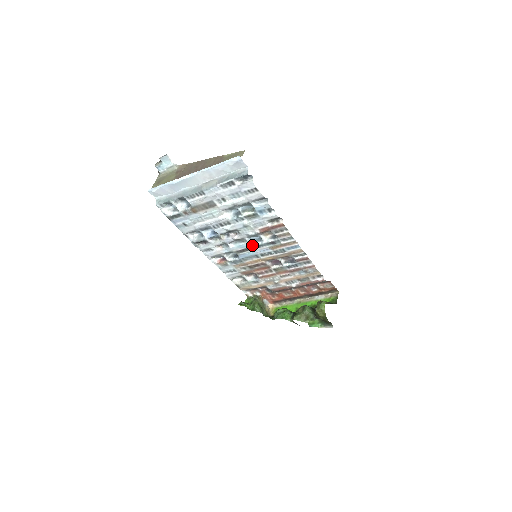
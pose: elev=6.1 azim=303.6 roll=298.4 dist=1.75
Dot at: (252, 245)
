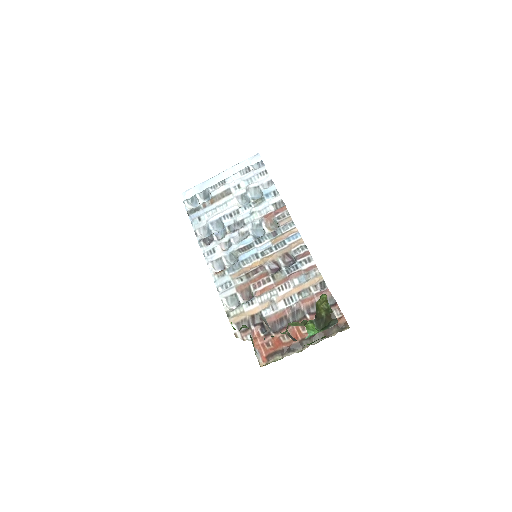
Dot at: (254, 240)
